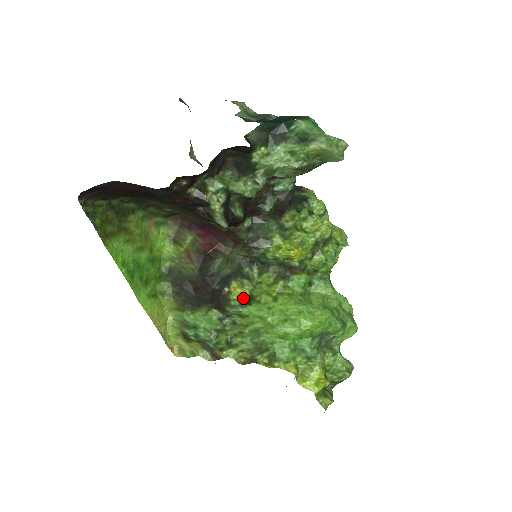
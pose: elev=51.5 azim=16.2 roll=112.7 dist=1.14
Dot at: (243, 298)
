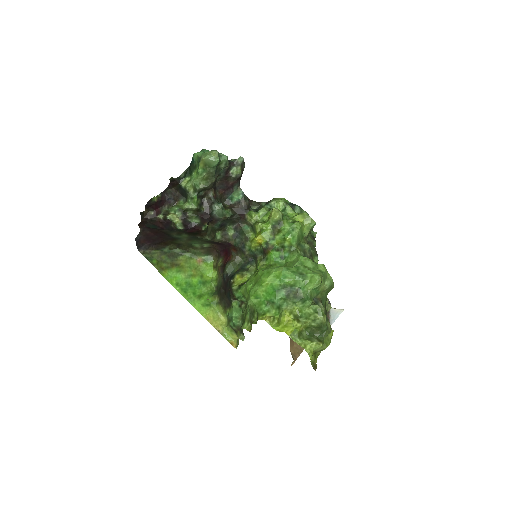
Dot at: (241, 283)
